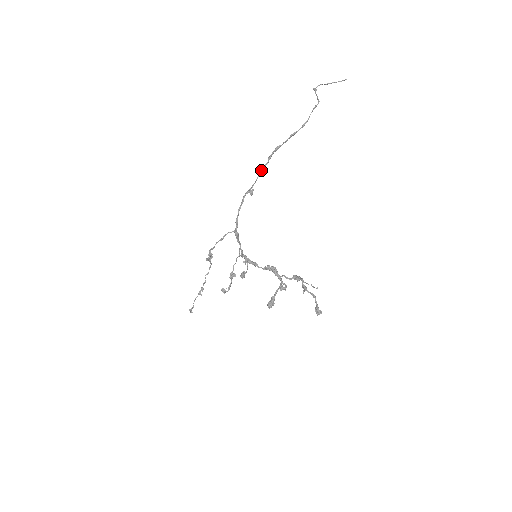
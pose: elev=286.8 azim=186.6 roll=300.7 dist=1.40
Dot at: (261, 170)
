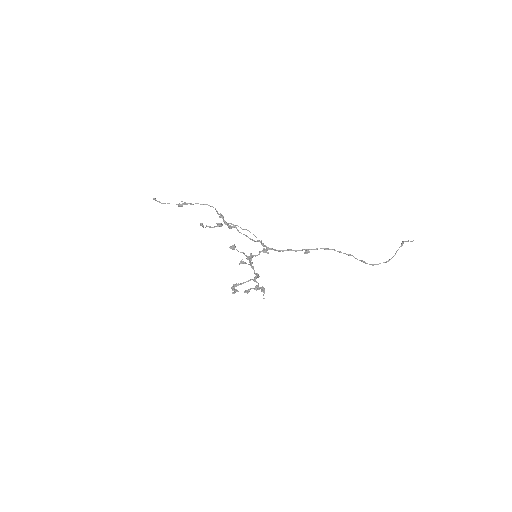
Dot at: occluded
